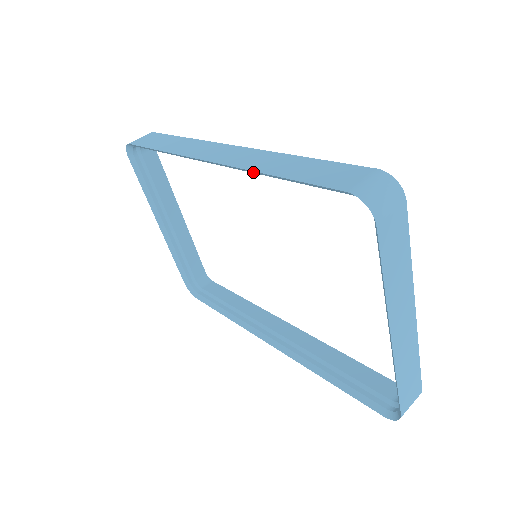
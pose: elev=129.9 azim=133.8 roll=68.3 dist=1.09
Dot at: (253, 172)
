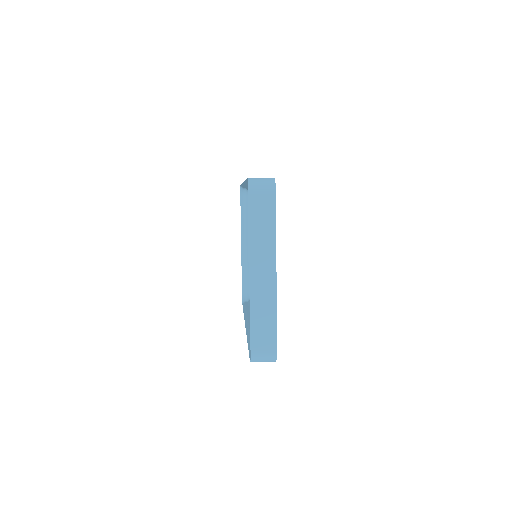
Dot at: (247, 183)
